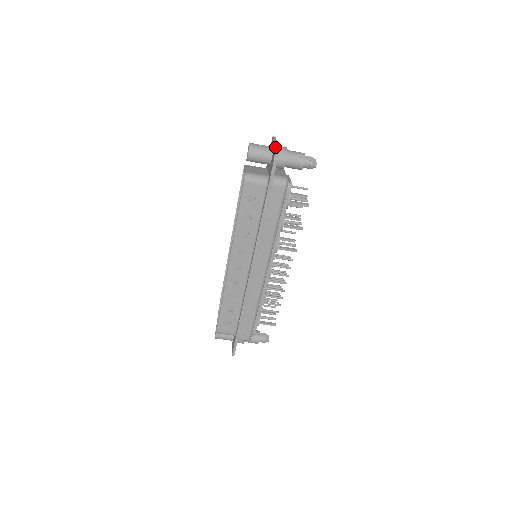
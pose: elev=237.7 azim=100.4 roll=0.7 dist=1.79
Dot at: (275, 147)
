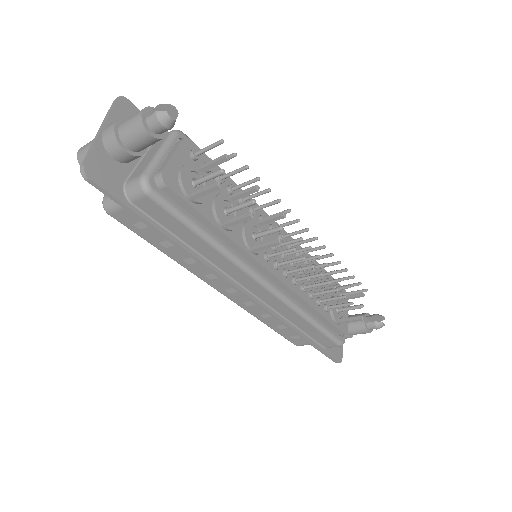
Dot at: (93, 140)
